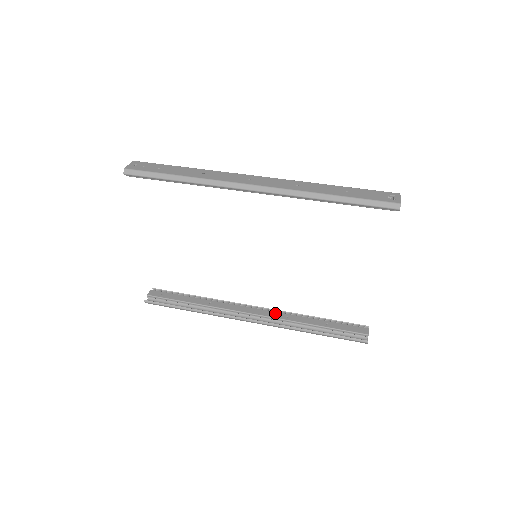
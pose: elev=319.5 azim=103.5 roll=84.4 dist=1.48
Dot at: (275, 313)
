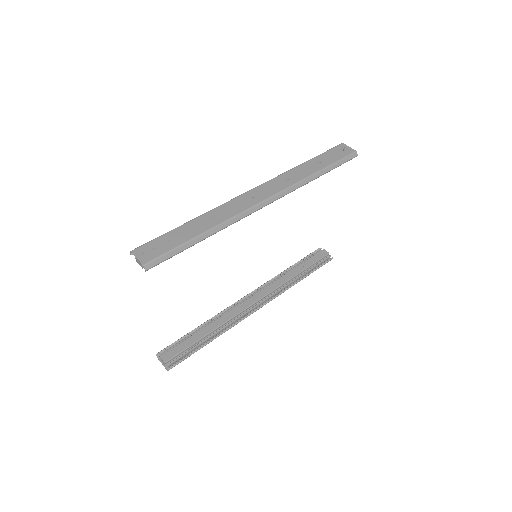
Dot at: (267, 288)
